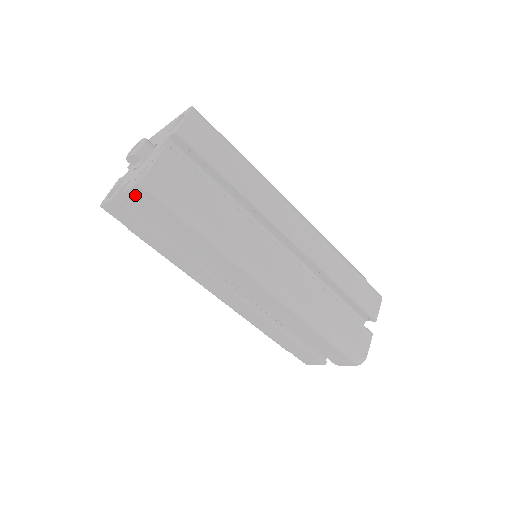
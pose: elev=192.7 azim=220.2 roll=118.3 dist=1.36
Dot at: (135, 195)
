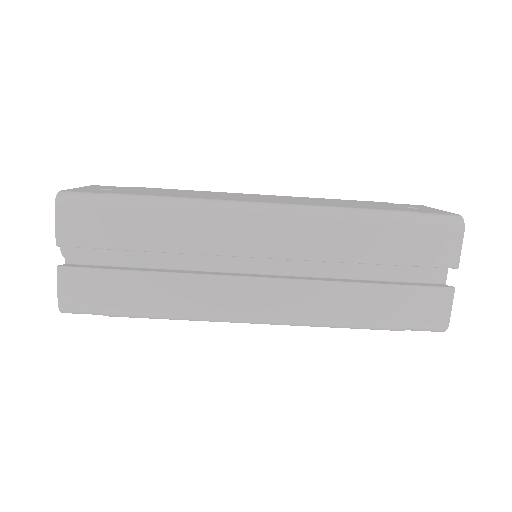
Dot at: occluded
